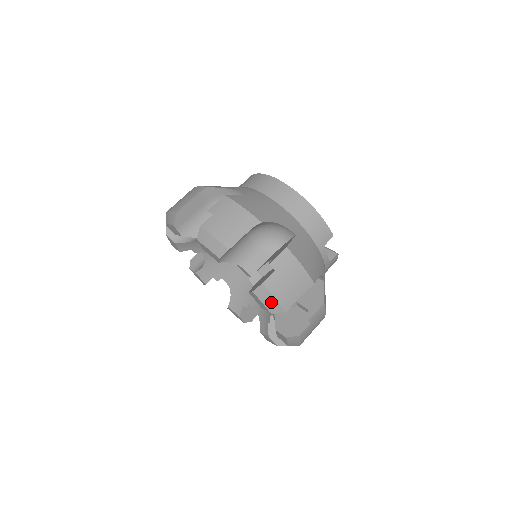
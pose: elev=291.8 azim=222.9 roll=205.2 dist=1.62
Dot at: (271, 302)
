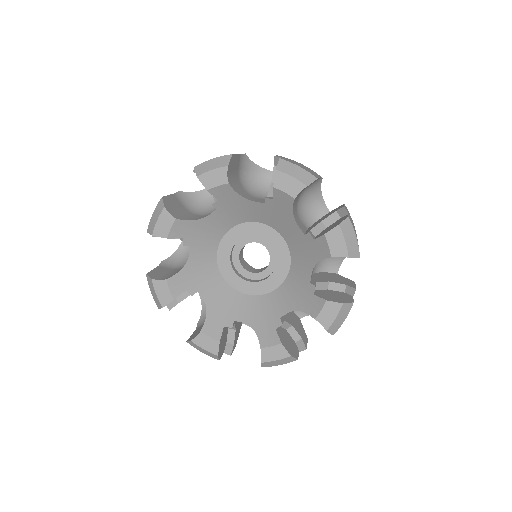
Dot at: (352, 241)
